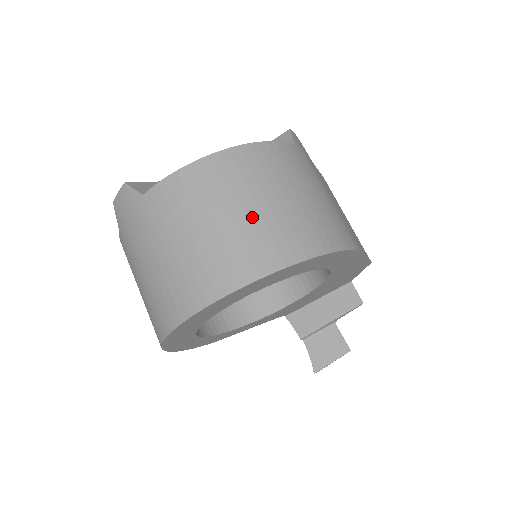
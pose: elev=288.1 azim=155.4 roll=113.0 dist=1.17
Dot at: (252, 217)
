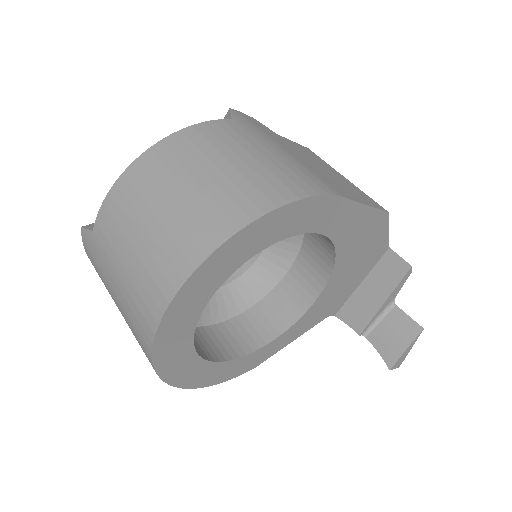
Dot at: (183, 202)
